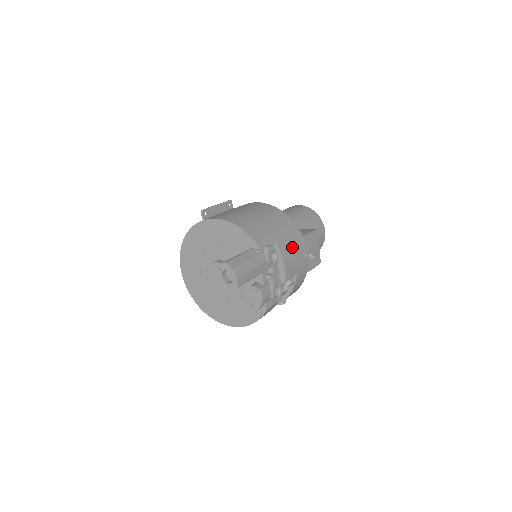
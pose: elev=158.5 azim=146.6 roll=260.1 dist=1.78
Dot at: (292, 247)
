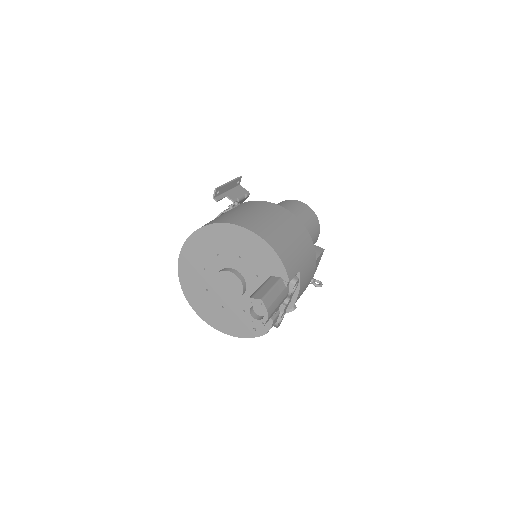
Dot at: (308, 274)
